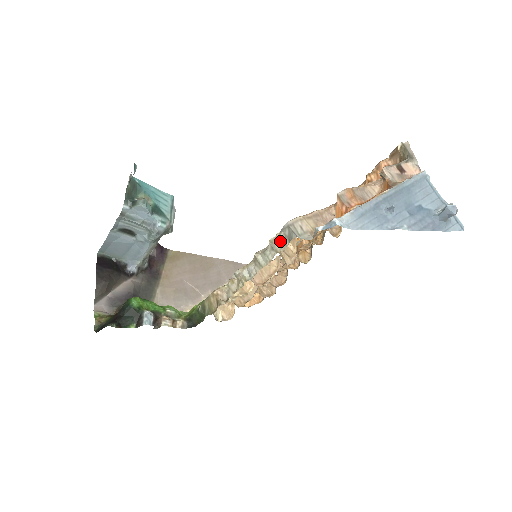
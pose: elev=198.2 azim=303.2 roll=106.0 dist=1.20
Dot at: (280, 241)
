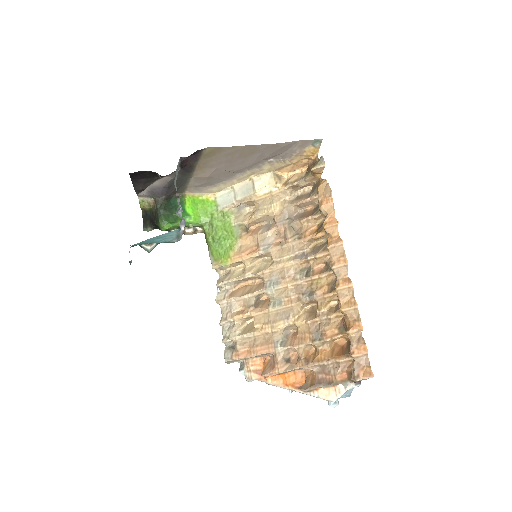
Dot at: (225, 350)
